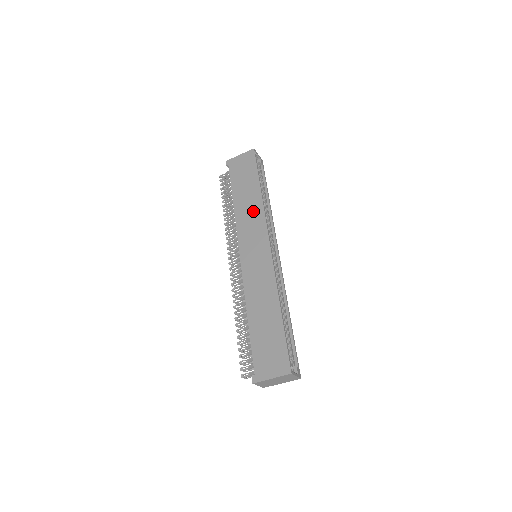
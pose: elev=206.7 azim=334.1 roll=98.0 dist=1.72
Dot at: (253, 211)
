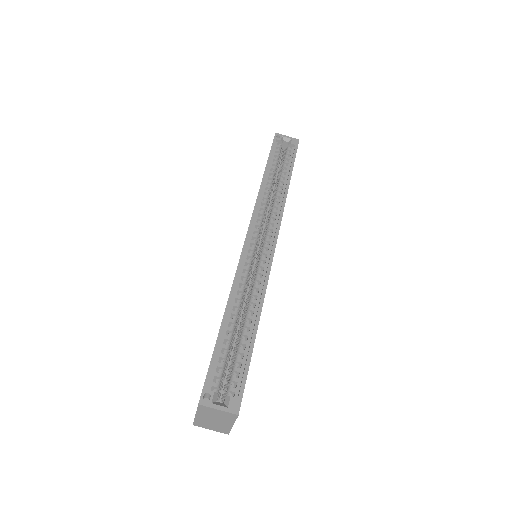
Dot at: occluded
